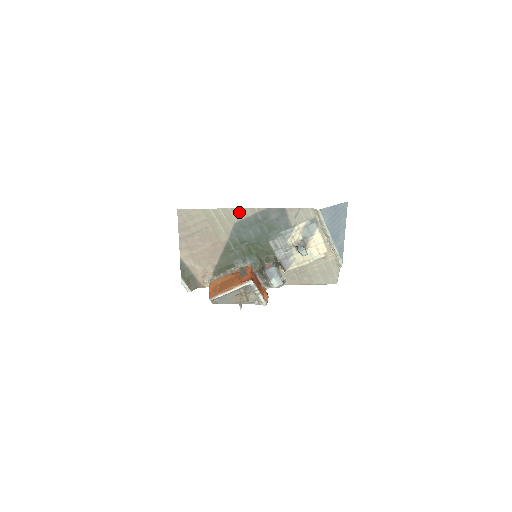
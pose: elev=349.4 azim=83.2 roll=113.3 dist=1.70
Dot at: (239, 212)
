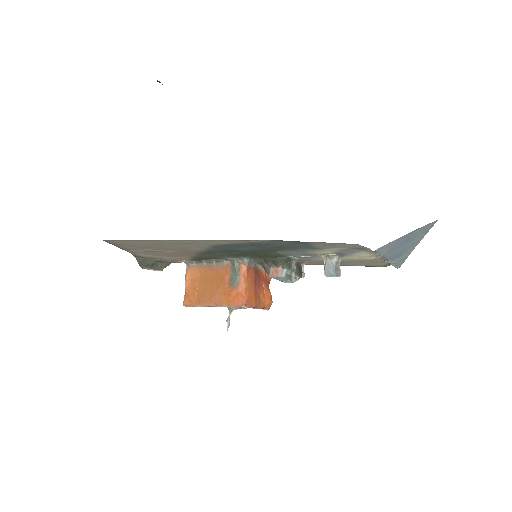
Dot at: (218, 241)
